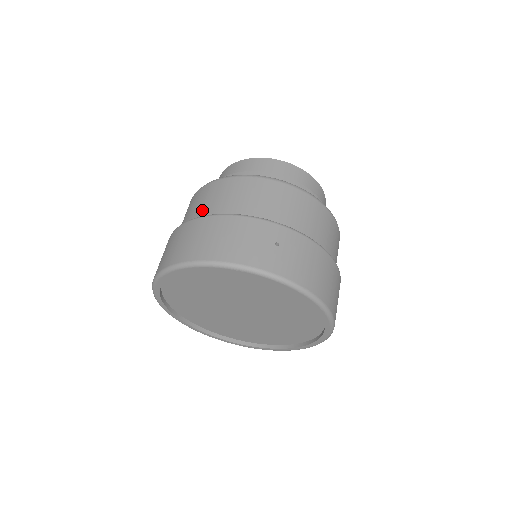
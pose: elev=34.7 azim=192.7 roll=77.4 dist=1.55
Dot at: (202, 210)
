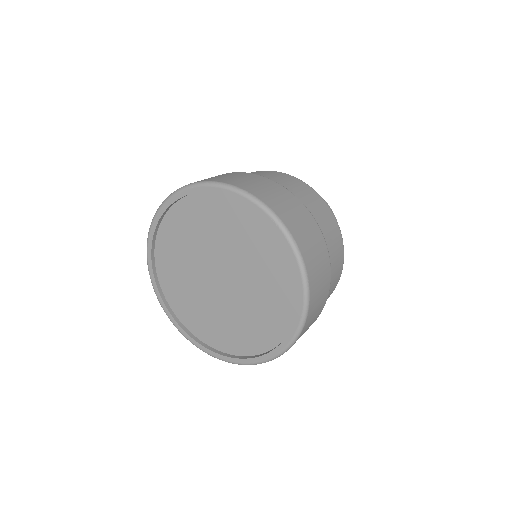
Dot at: occluded
